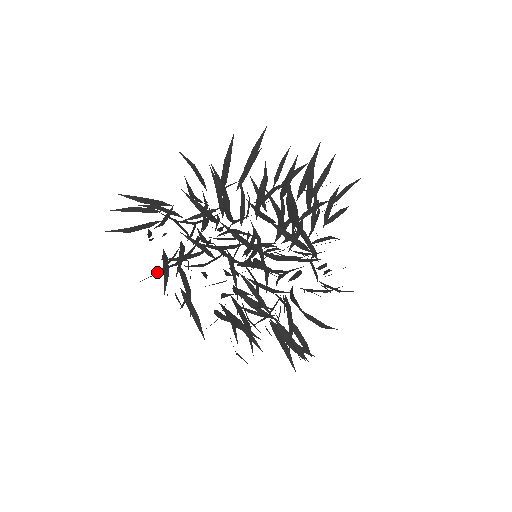
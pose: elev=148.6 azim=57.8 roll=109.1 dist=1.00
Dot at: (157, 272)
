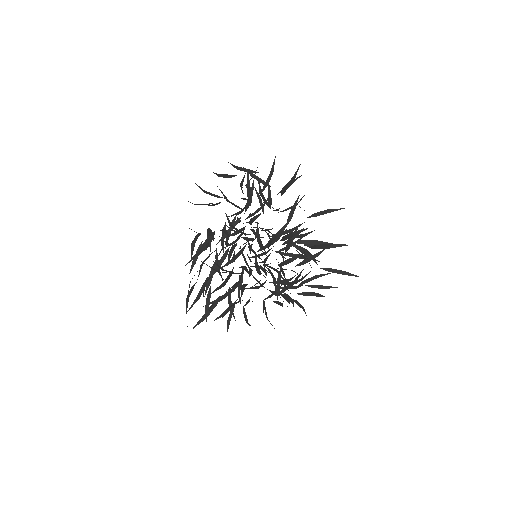
Dot at: occluded
